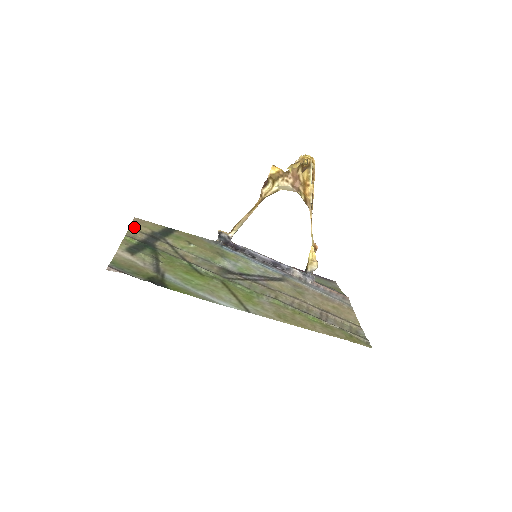
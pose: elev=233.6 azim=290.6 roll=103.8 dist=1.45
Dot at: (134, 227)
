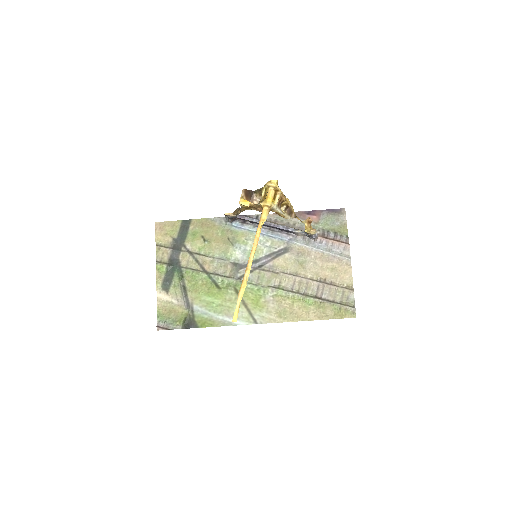
Dot at: (159, 241)
